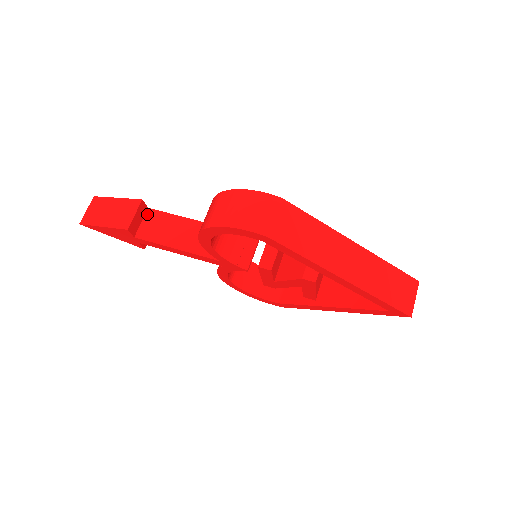
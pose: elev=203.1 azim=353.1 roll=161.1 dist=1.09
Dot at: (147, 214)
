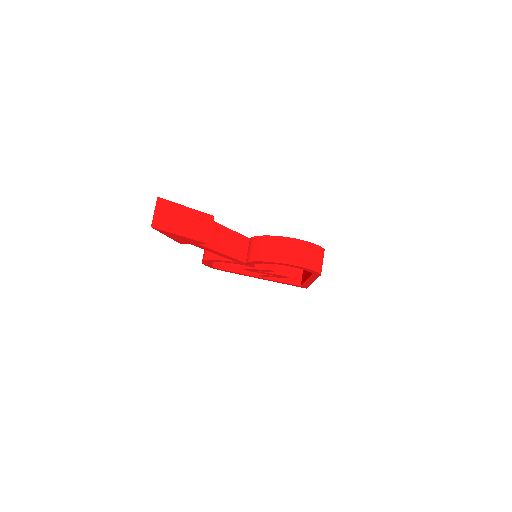
Dot at: occluded
